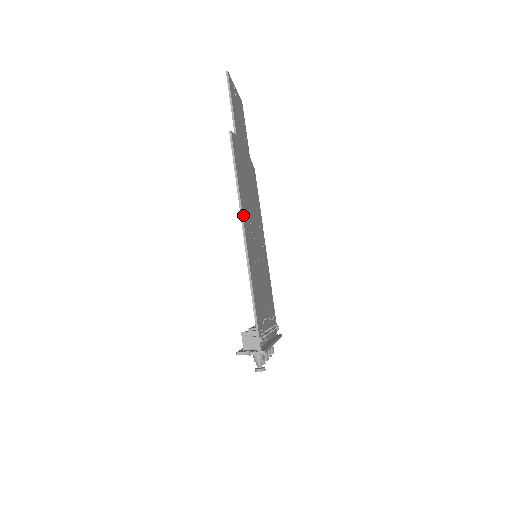
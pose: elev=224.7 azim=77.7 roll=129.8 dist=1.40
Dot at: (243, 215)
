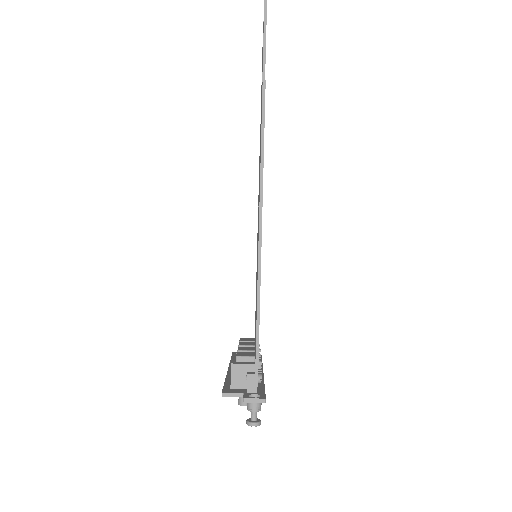
Dot at: (262, 202)
